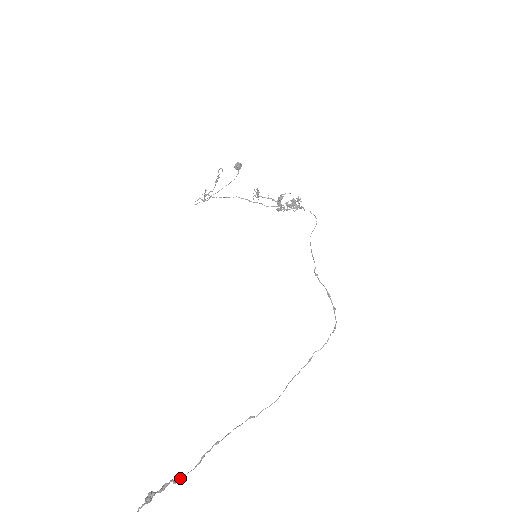
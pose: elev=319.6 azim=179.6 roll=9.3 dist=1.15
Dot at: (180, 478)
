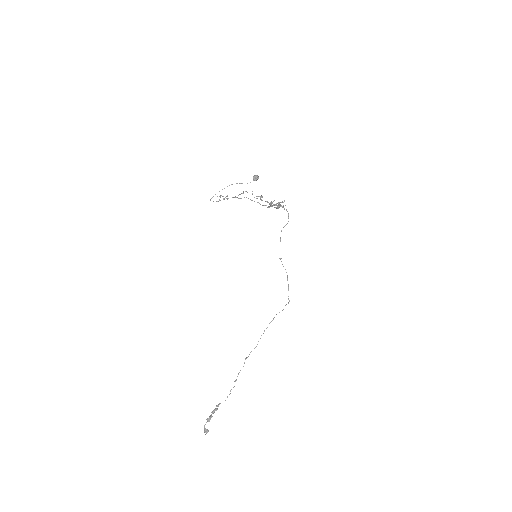
Dot at: occluded
